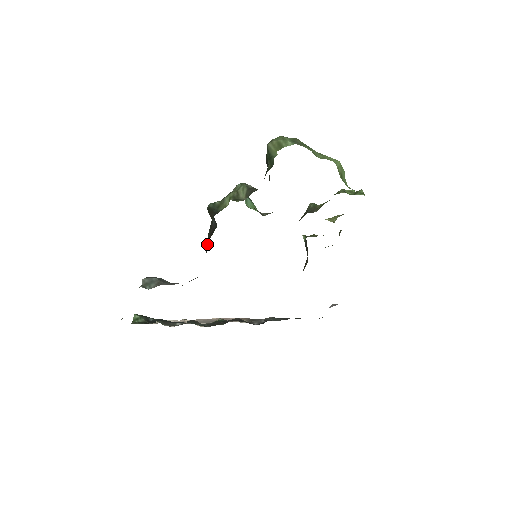
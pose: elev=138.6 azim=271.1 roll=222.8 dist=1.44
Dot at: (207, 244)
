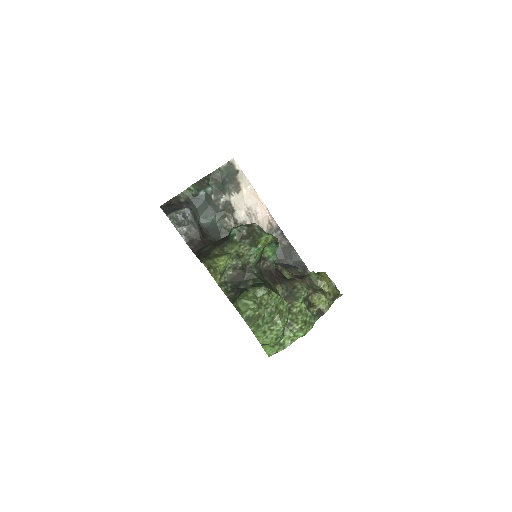
Dot at: (203, 250)
